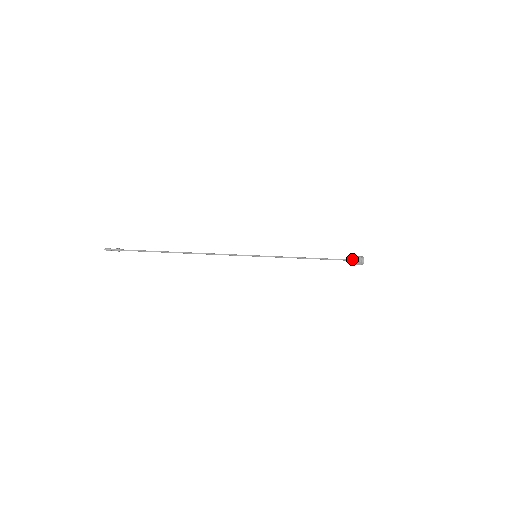
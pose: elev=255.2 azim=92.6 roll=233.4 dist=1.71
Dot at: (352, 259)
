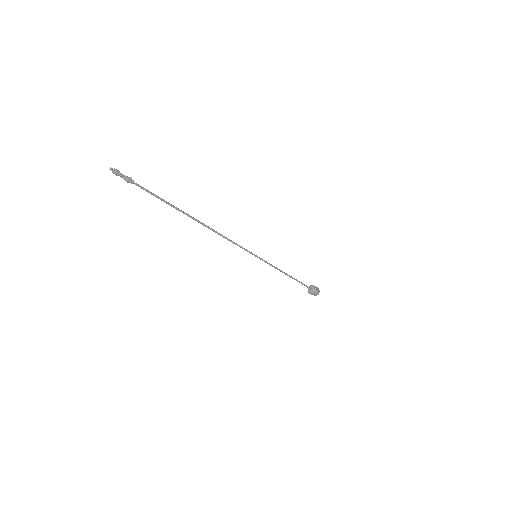
Dot at: (312, 290)
